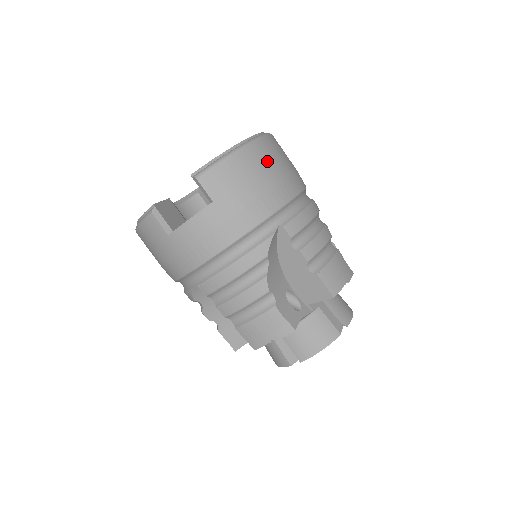
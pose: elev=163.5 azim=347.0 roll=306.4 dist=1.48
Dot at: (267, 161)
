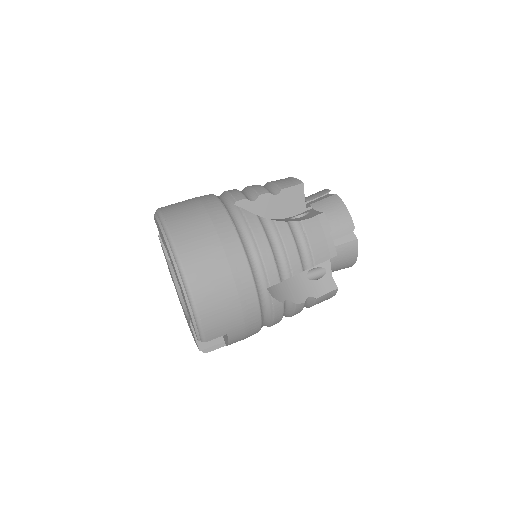
Dot at: (210, 282)
